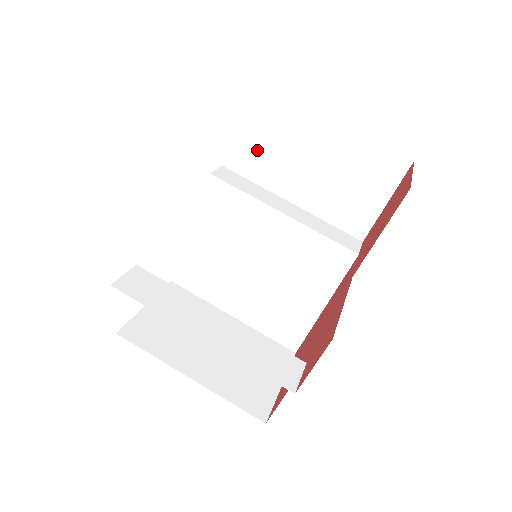
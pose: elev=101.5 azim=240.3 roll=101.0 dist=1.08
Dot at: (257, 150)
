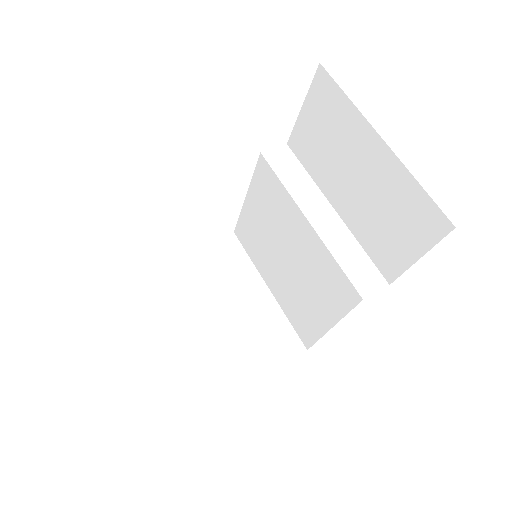
Dot at: (314, 141)
